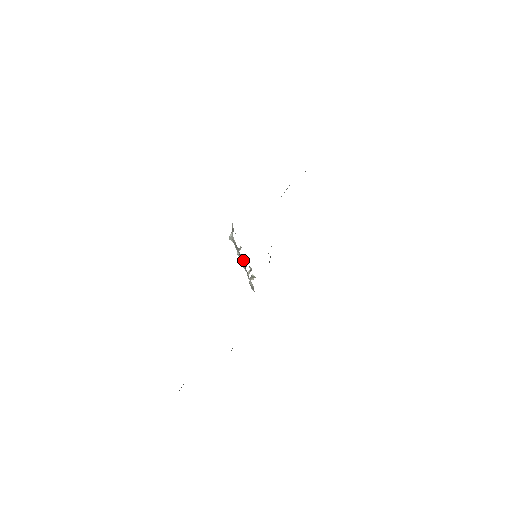
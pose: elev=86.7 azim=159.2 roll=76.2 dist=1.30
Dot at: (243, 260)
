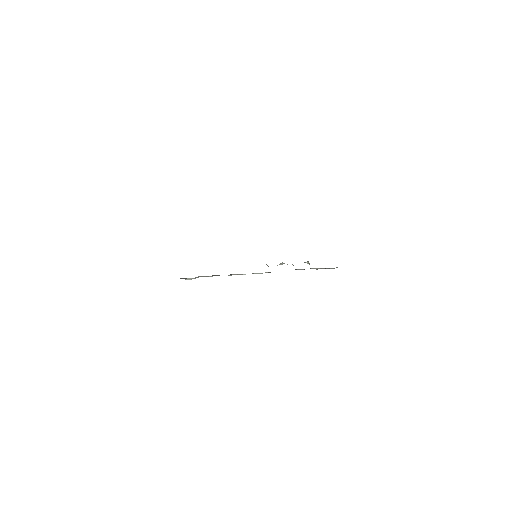
Dot at: occluded
